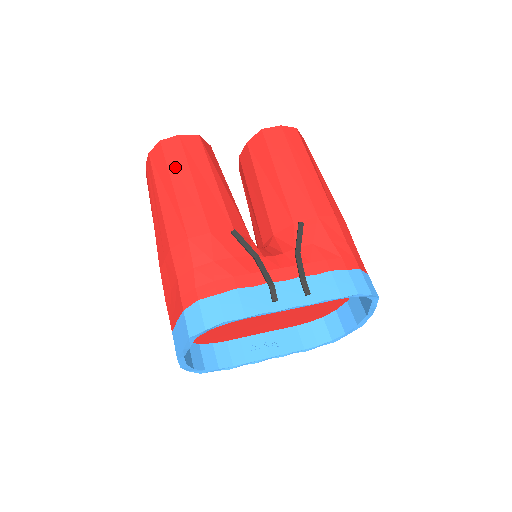
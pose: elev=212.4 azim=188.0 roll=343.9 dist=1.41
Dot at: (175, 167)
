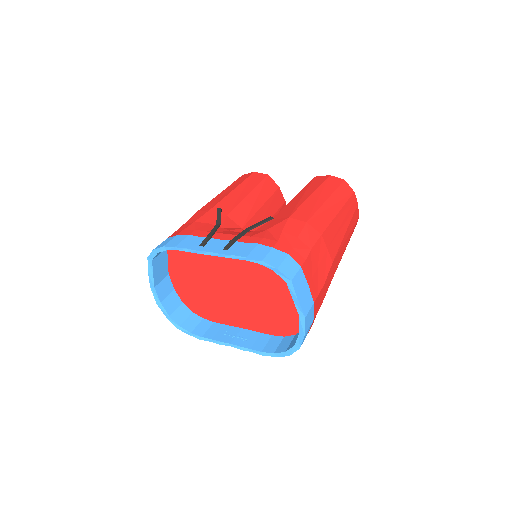
Dot at: (234, 184)
